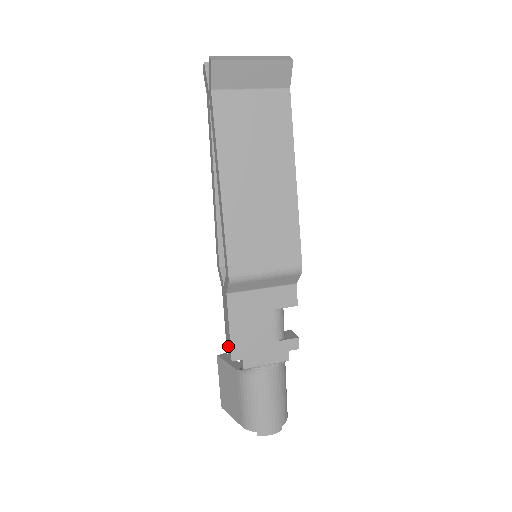
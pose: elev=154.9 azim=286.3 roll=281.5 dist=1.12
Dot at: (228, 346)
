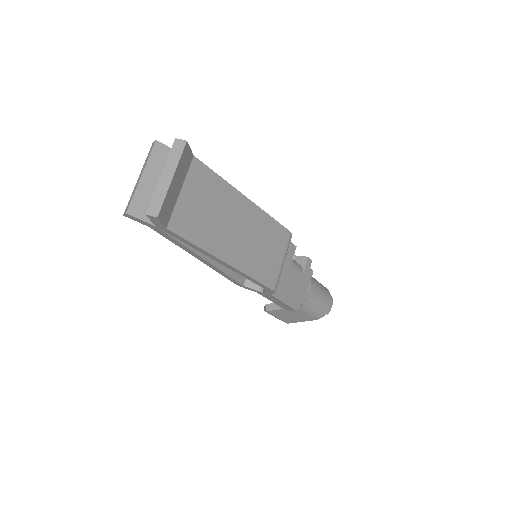
Dot at: (287, 308)
